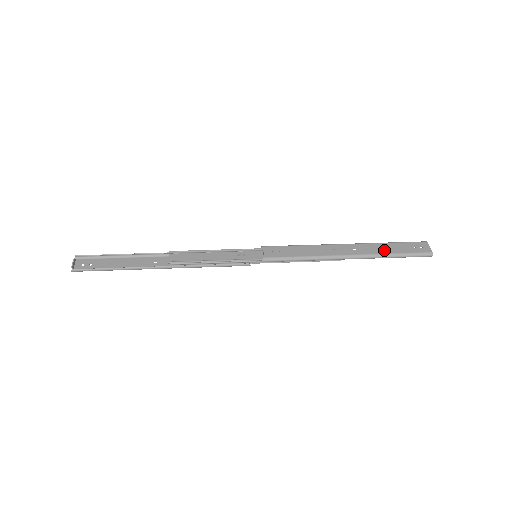
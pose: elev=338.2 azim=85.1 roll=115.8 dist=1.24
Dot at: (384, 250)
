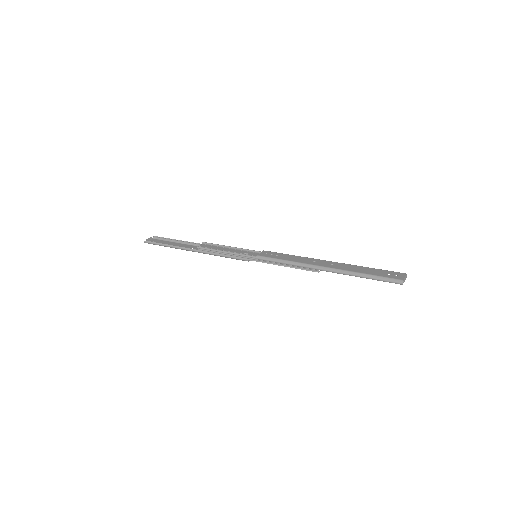
Dot at: (358, 270)
